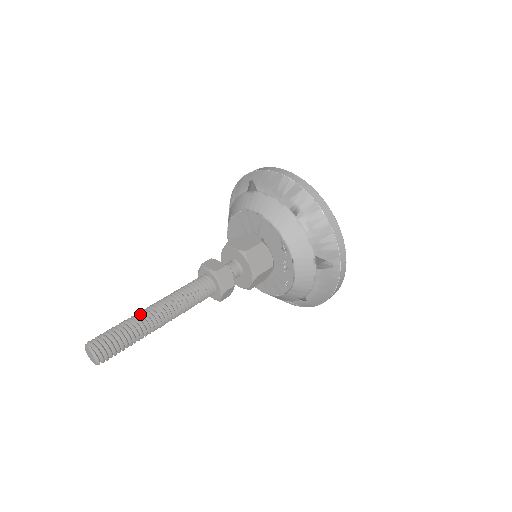
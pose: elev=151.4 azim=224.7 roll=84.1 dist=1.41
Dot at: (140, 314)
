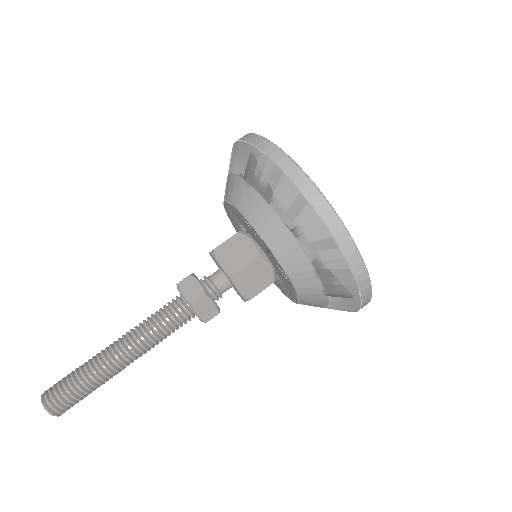
Dot at: occluded
